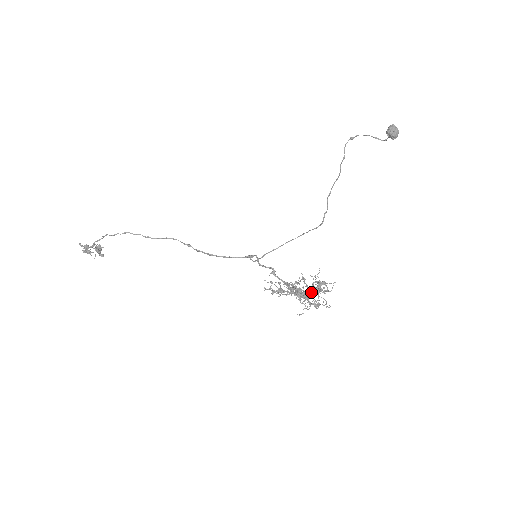
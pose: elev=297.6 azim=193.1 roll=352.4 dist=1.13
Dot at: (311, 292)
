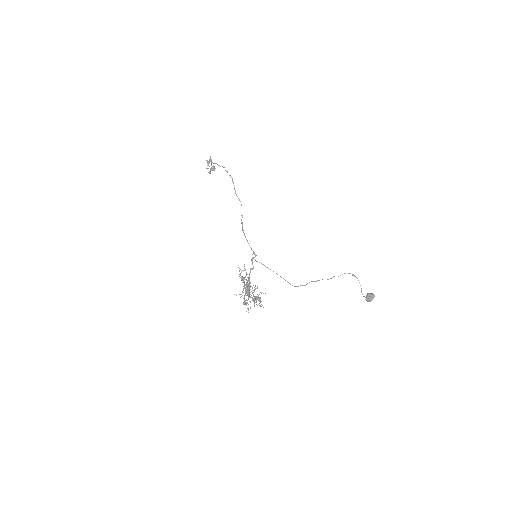
Dot at: occluded
